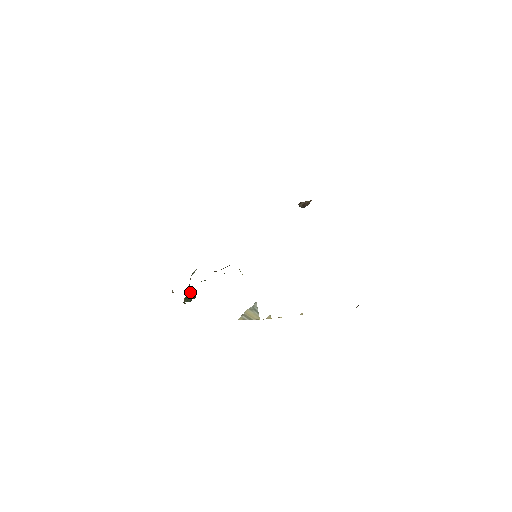
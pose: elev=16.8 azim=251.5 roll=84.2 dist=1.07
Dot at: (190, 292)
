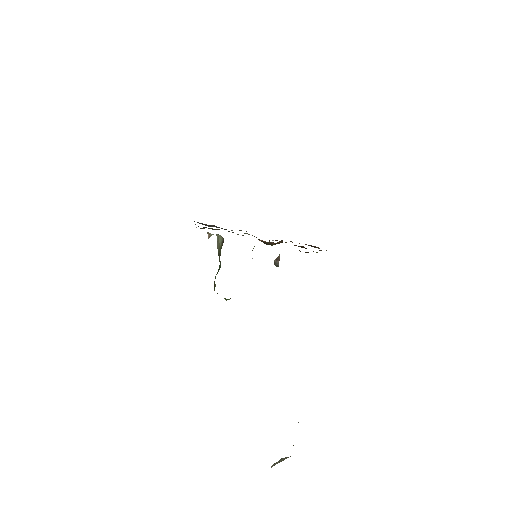
Dot at: (219, 249)
